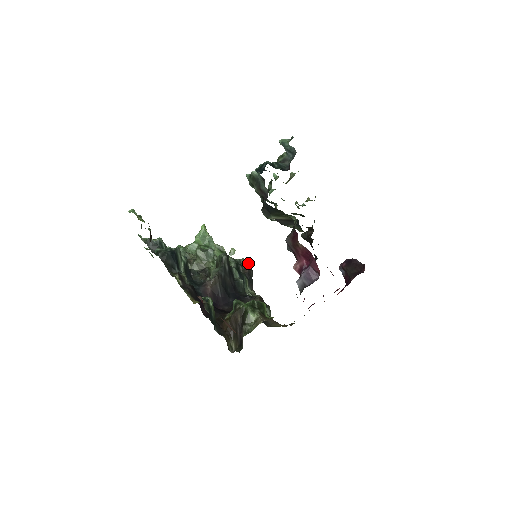
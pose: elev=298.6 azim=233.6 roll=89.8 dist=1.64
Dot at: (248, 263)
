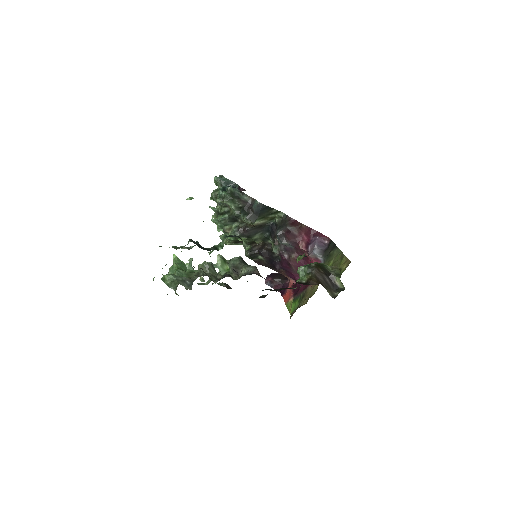
Dot at: occluded
